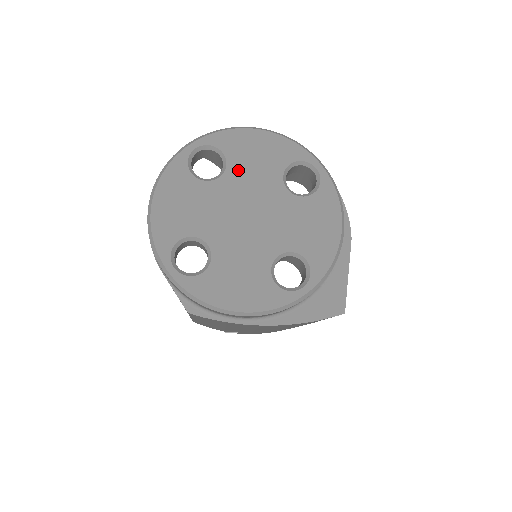
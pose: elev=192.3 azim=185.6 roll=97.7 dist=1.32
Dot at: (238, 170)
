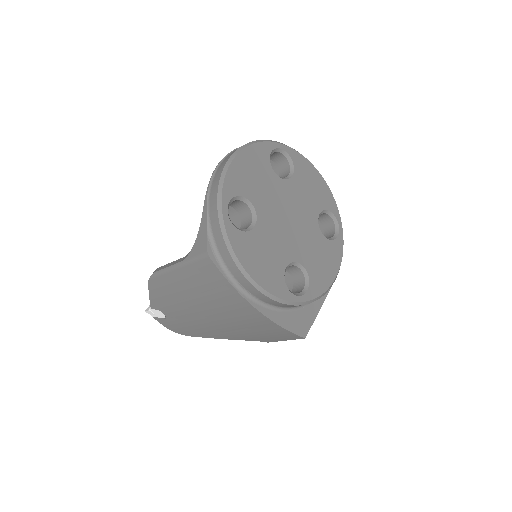
Dot at: (297, 185)
